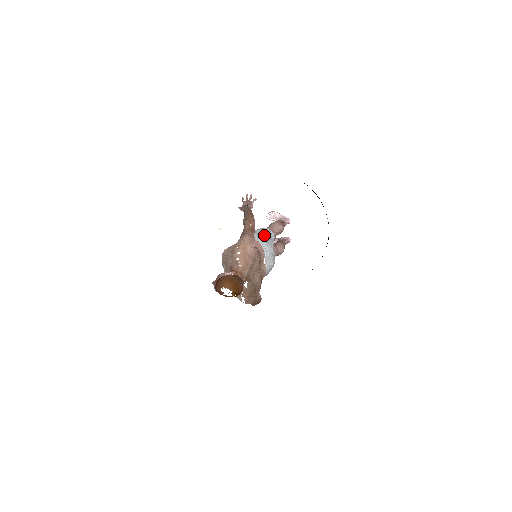
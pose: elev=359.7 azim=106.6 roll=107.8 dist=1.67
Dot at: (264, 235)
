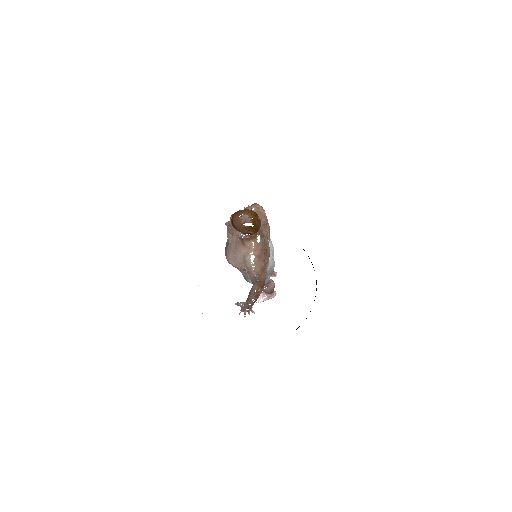
Dot at: occluded
